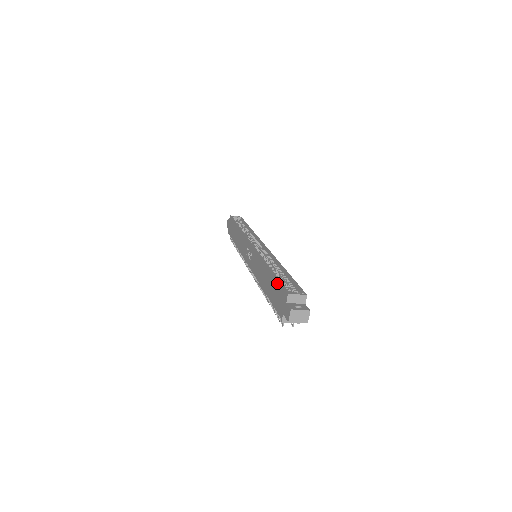
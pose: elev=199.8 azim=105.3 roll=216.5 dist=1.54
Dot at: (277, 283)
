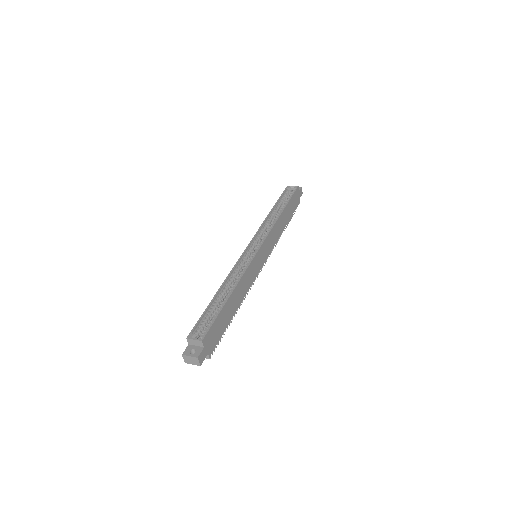
Dot at: (202, 317)
